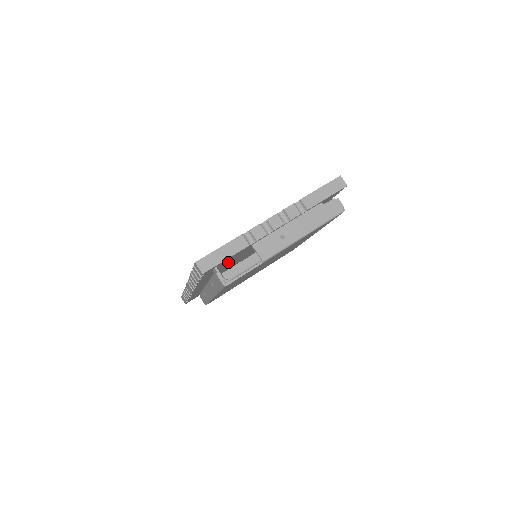
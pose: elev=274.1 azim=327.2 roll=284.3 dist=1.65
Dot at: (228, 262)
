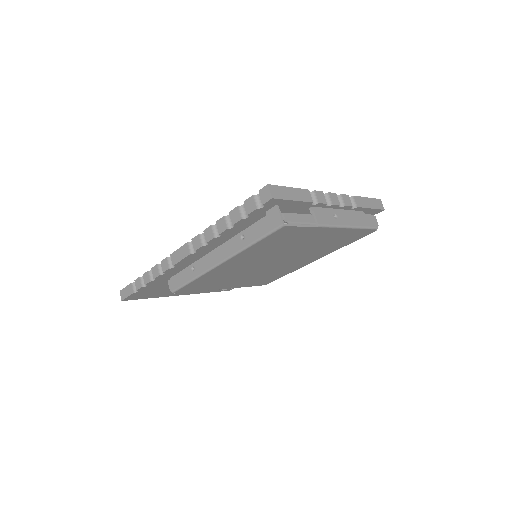
Dot at: occluded
